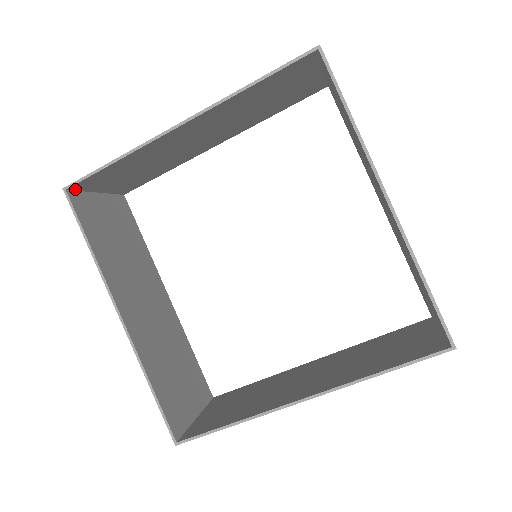
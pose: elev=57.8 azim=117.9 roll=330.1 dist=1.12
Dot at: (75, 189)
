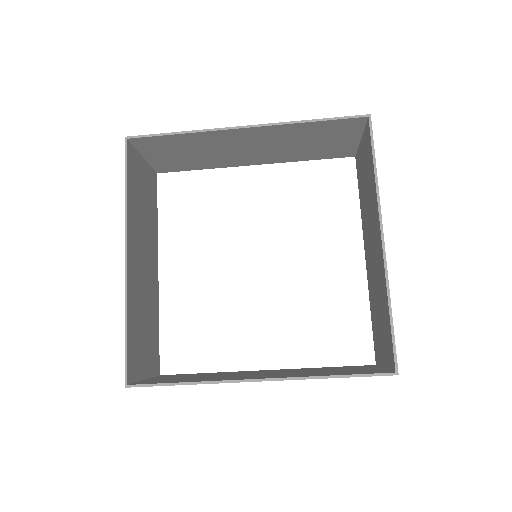
Dot at: (133, 143)
